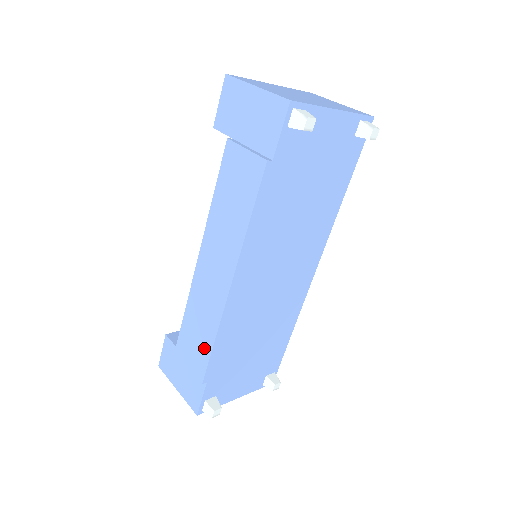
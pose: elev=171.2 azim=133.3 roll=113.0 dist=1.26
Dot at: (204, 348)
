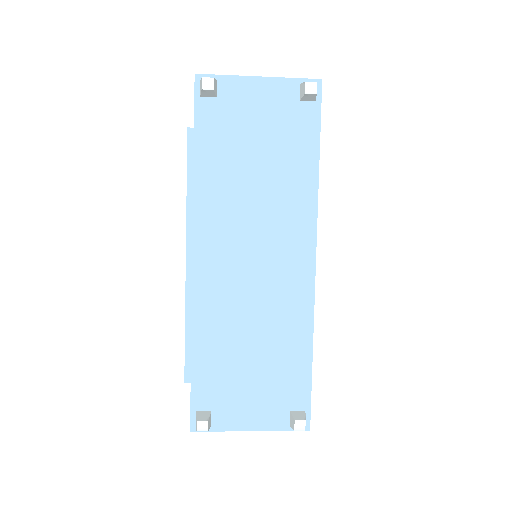
Dot at: occluded
